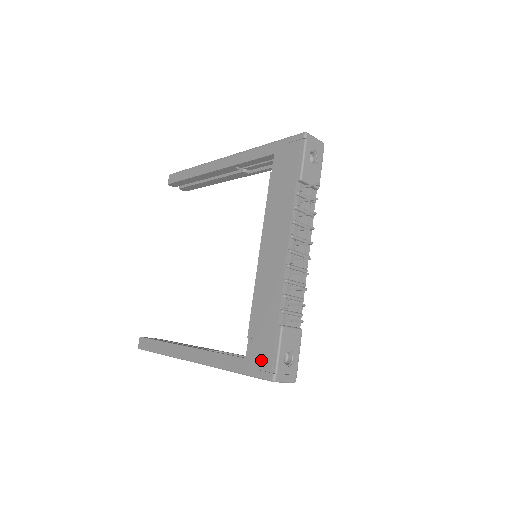
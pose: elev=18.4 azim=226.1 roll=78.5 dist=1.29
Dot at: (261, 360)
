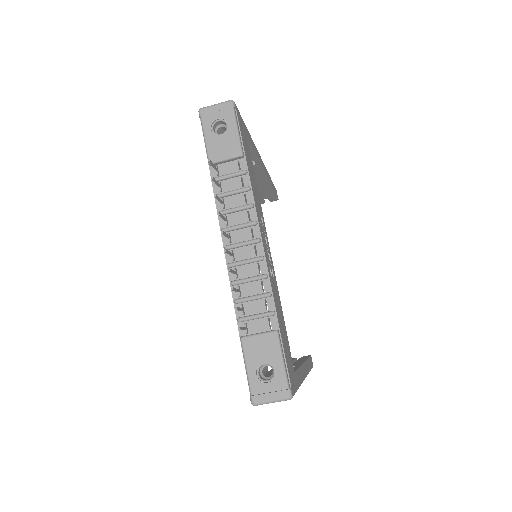
Dot at: occluded
